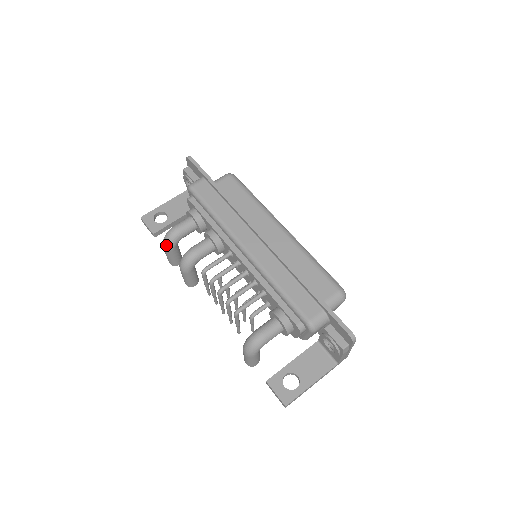
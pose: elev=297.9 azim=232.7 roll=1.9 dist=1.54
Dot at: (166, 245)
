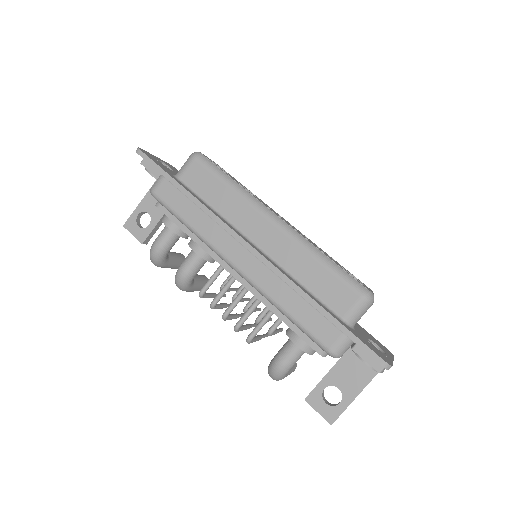
Dot at: (155, 264)
